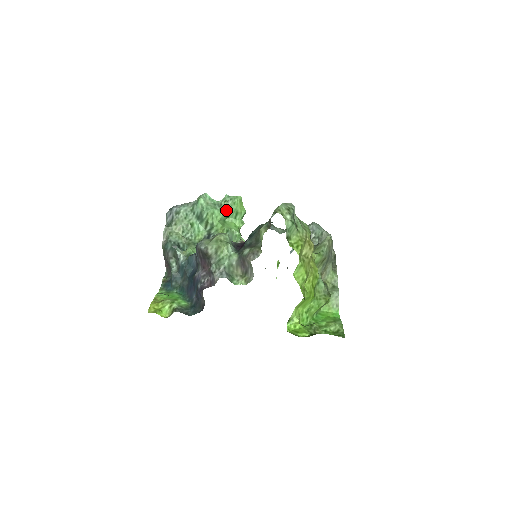
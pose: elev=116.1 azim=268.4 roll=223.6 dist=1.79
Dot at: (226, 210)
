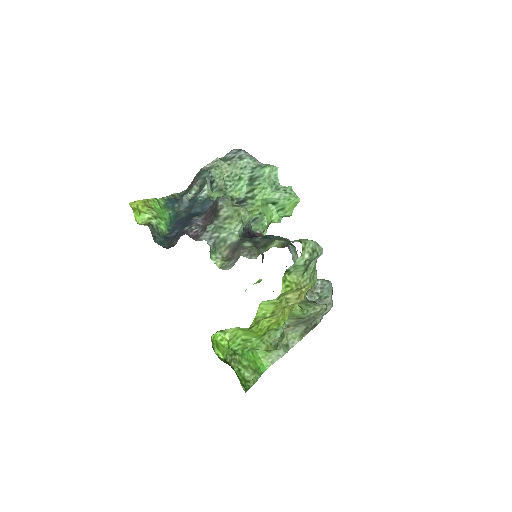
Dot at: (277, 197)
